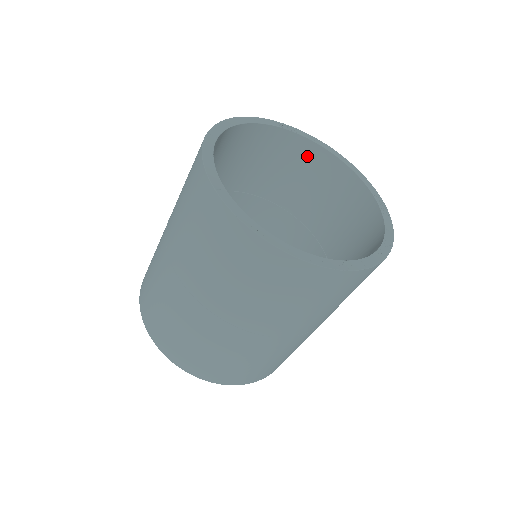
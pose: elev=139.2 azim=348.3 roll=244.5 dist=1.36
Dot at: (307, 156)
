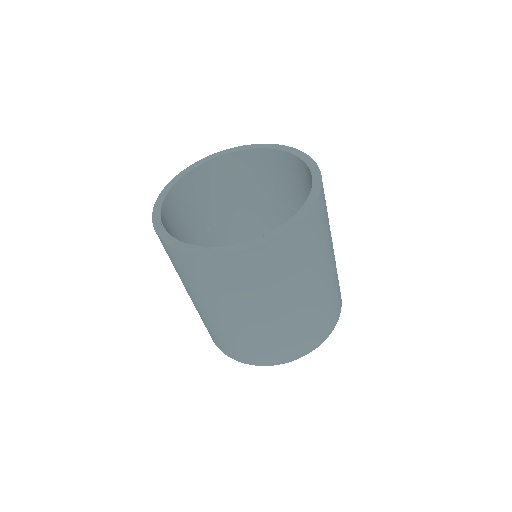
Dot at: (296, 167)
